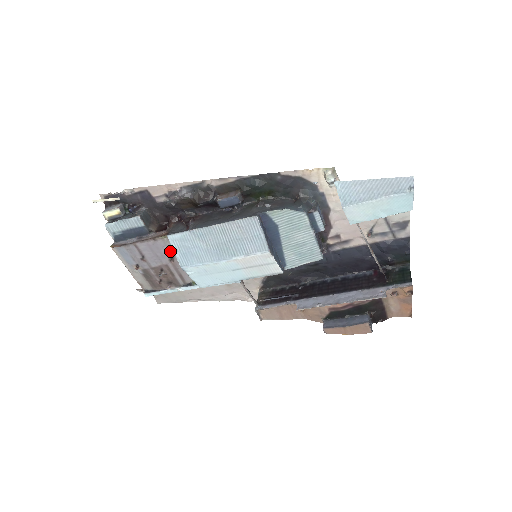
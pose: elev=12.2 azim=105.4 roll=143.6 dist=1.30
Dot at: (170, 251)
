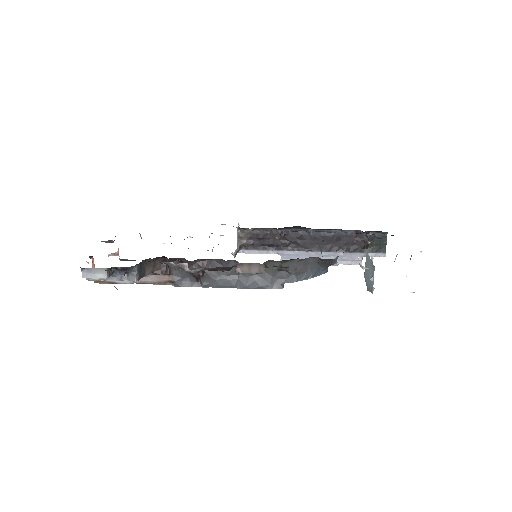
Dot at: occluded
